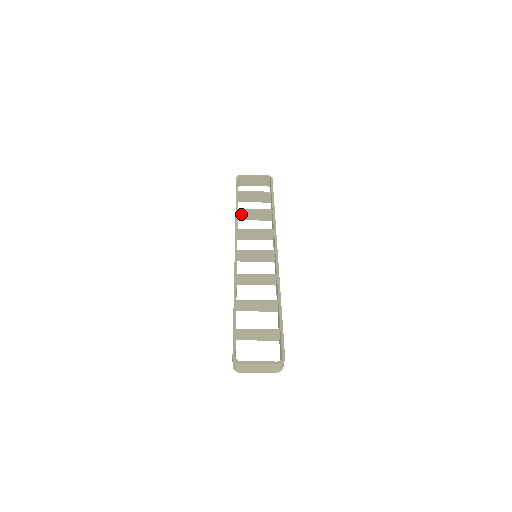
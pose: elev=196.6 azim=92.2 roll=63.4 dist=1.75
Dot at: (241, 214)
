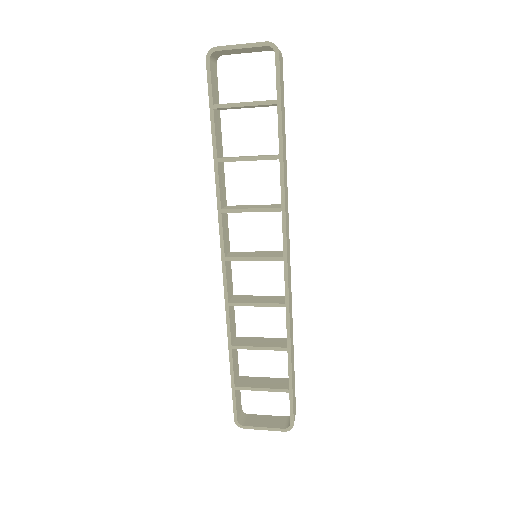
Dot at: occluded
